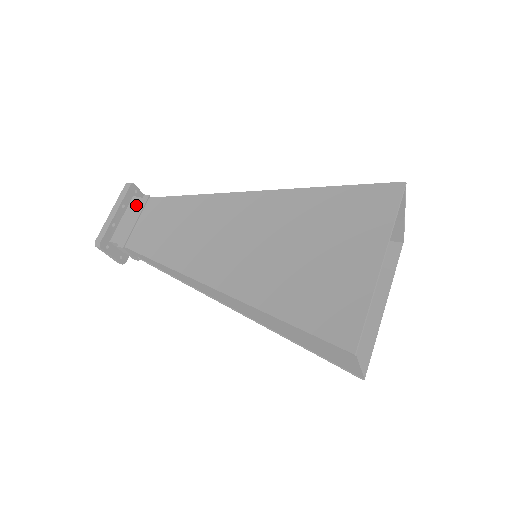
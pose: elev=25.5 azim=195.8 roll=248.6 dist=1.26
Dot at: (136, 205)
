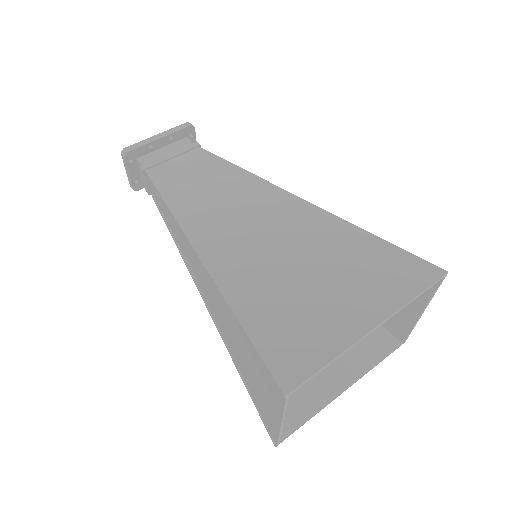
Dot at: (183, 145)
